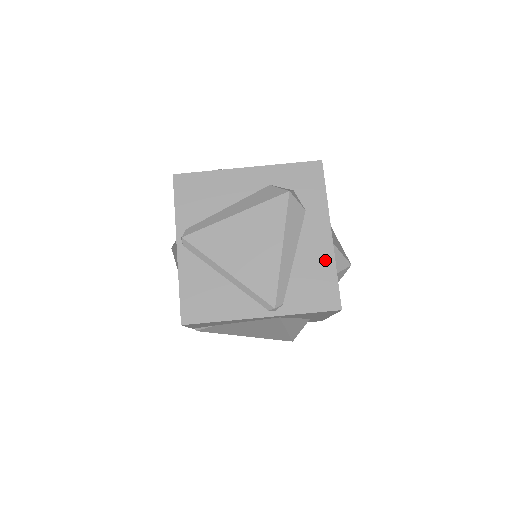
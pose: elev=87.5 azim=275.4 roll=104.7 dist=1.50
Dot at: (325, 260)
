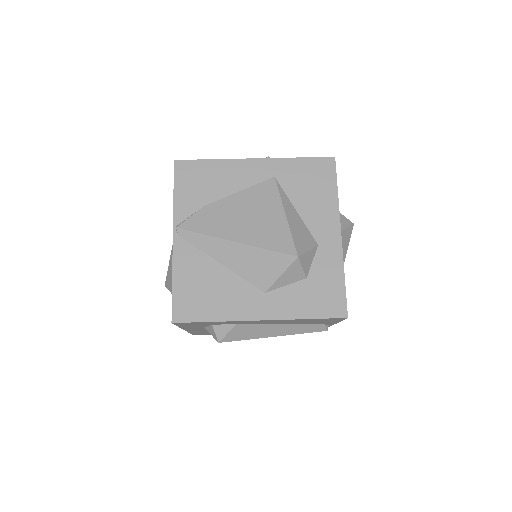
Dot at: occluded
